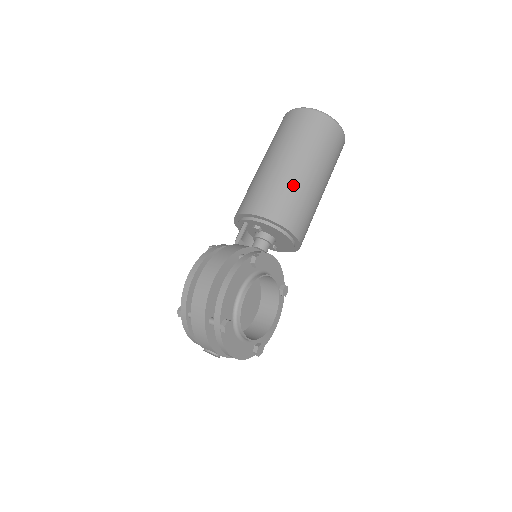
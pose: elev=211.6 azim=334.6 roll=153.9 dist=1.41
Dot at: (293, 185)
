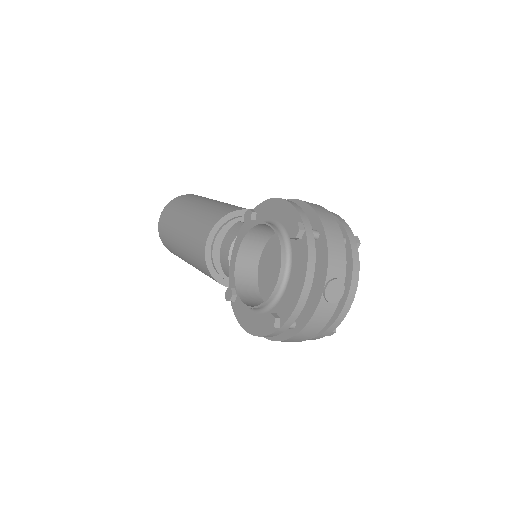
Dot at: occluded
